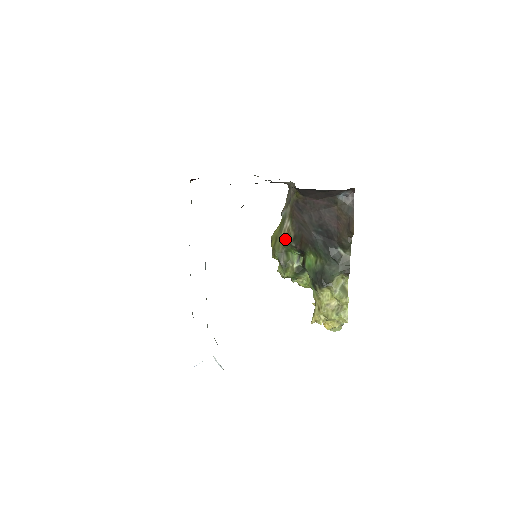
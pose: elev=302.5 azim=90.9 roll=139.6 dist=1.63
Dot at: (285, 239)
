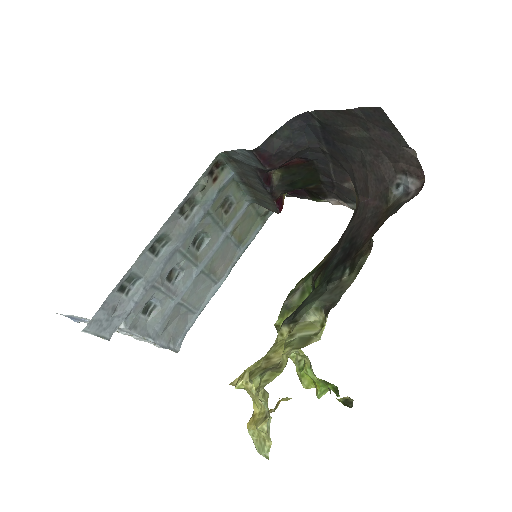
Dot at: (313, 269)
